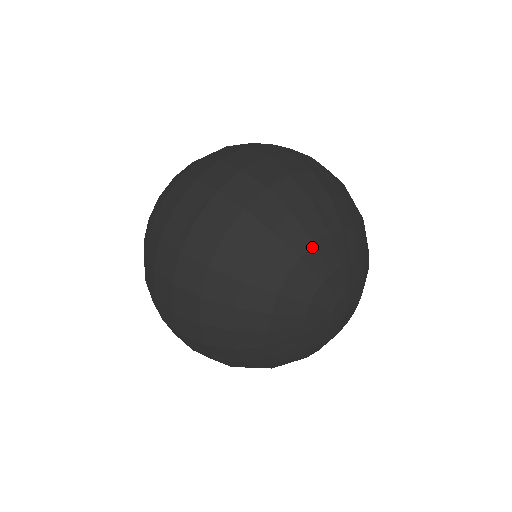
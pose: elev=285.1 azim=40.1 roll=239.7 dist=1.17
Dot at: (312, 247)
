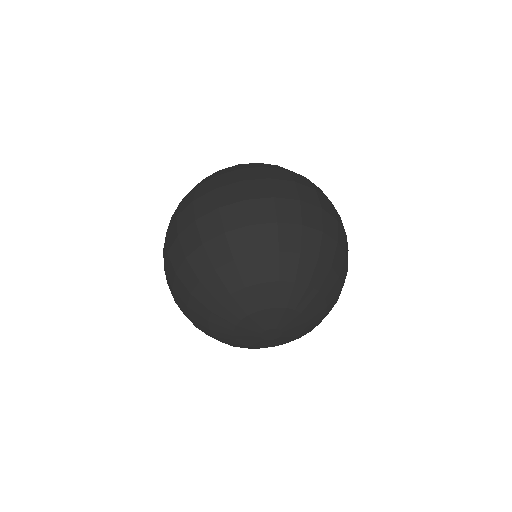
Dot at: (228, 297)
